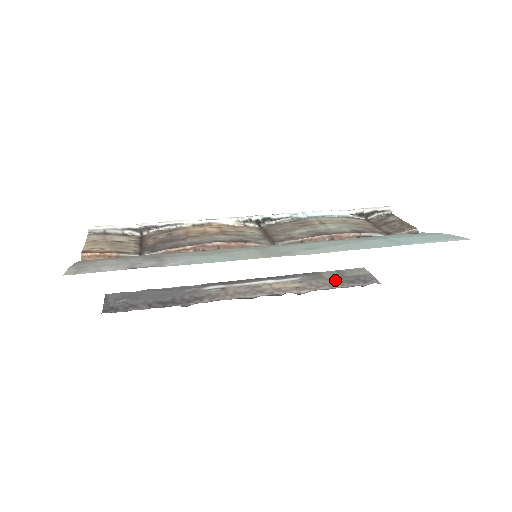
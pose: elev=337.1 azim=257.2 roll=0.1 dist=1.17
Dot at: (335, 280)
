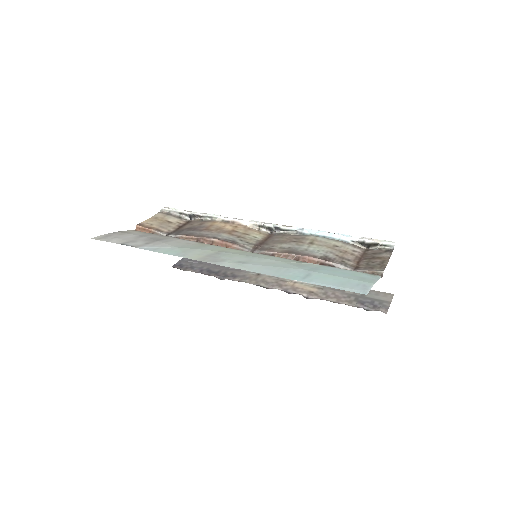
Dot at: (350, 296)
